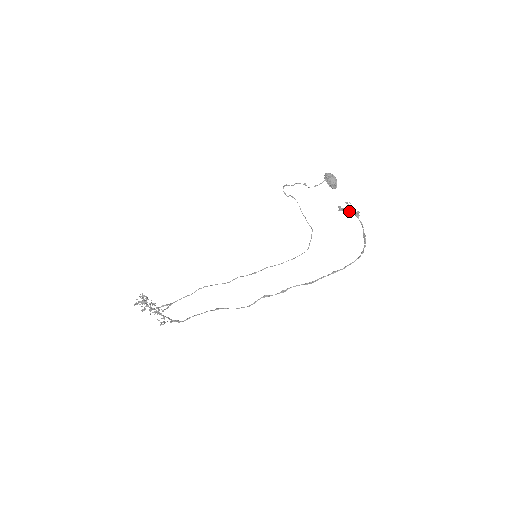
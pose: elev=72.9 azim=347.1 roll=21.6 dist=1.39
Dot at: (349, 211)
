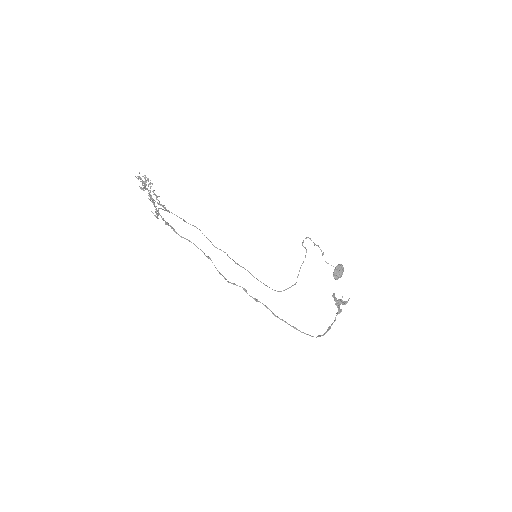
Dot at: (339, 303)
